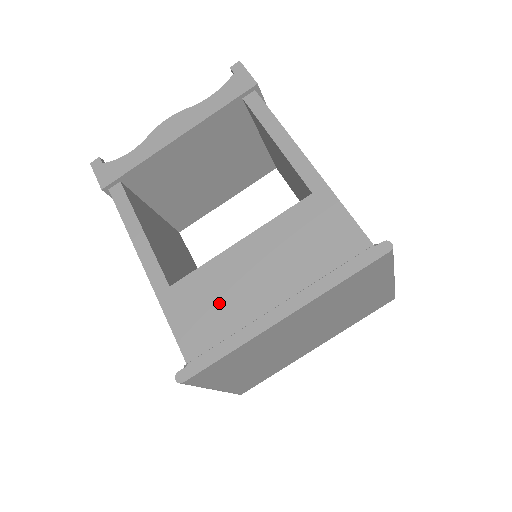
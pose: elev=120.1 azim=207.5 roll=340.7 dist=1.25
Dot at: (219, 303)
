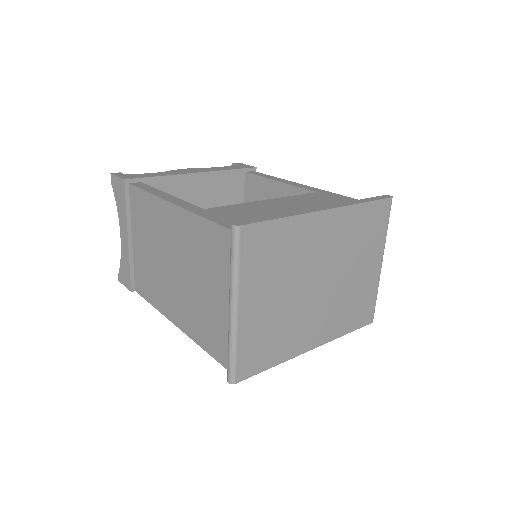
Dot at: (258, 214)
